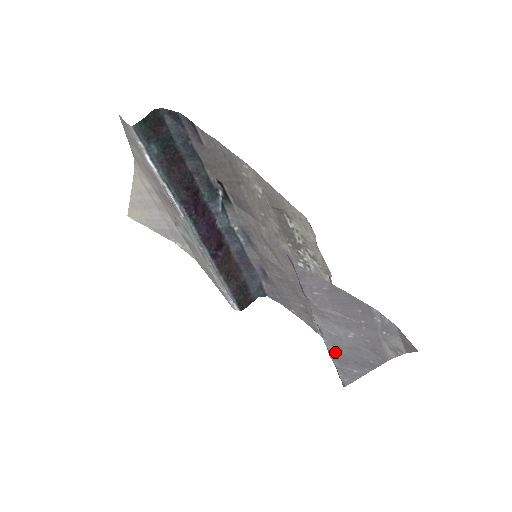
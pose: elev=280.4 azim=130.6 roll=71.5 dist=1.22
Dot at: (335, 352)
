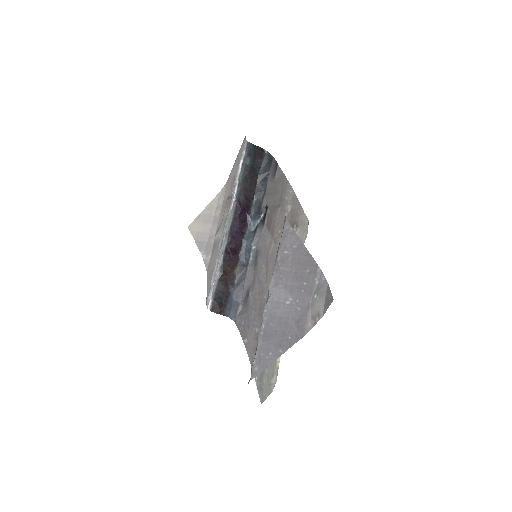
Dot at: (266, 325)
